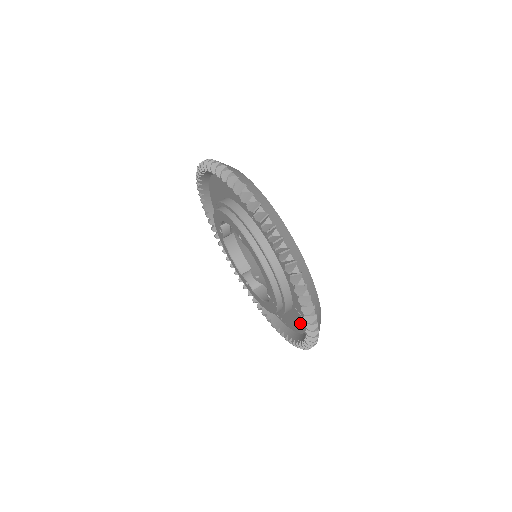
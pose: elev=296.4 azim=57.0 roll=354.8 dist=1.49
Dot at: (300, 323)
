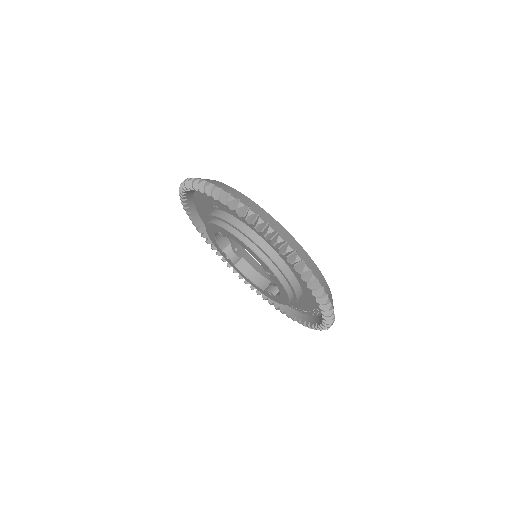
Dot at: occluded
